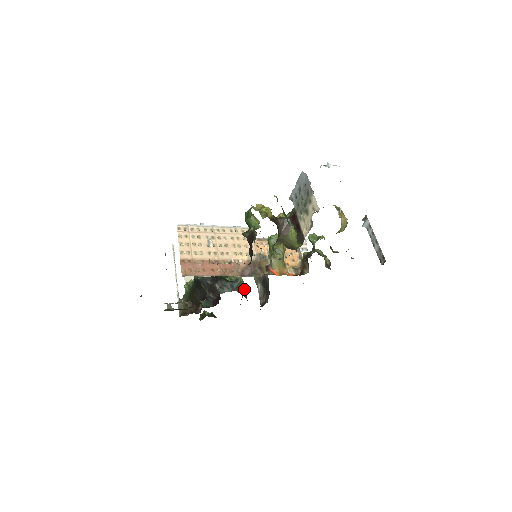
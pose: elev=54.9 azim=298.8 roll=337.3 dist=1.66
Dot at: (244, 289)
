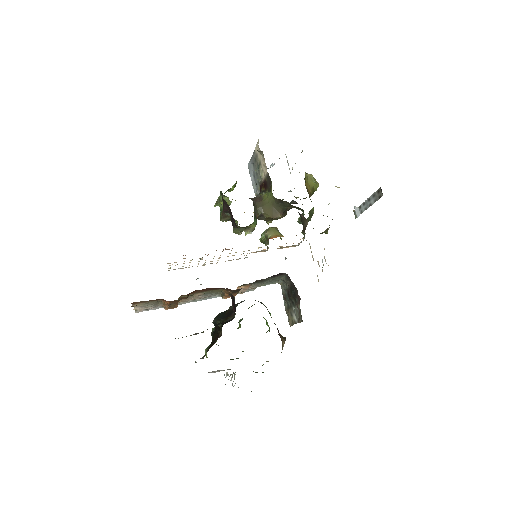
Dot at: occluded
